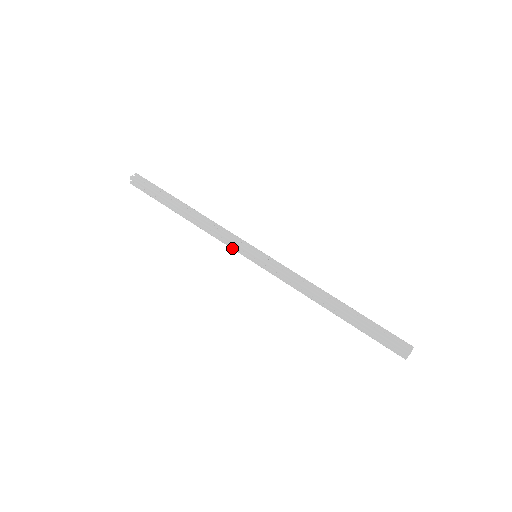
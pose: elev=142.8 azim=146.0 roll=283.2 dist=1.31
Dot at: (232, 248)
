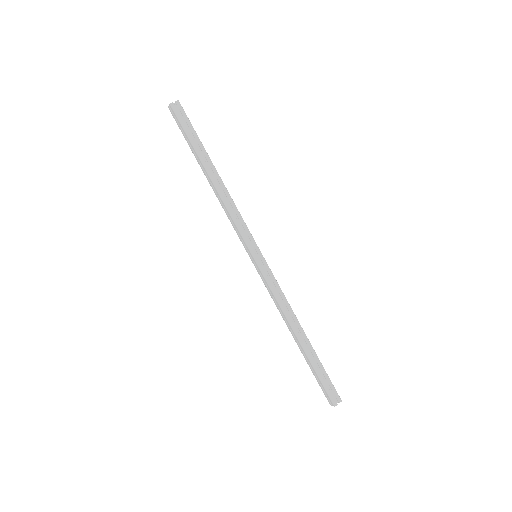
Dot at: (238, 236)
